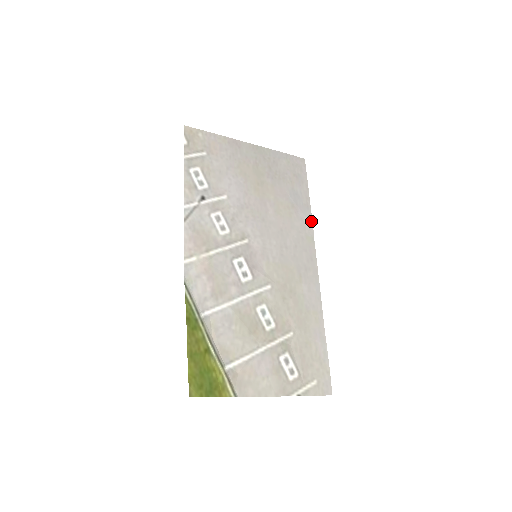
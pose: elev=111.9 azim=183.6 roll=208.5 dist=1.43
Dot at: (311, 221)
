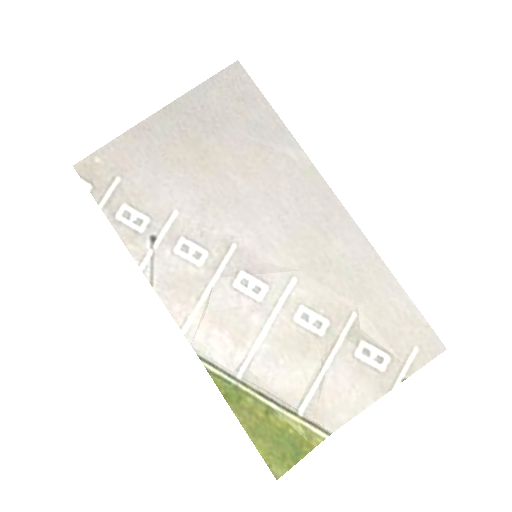
Dot at: (297, 146)
